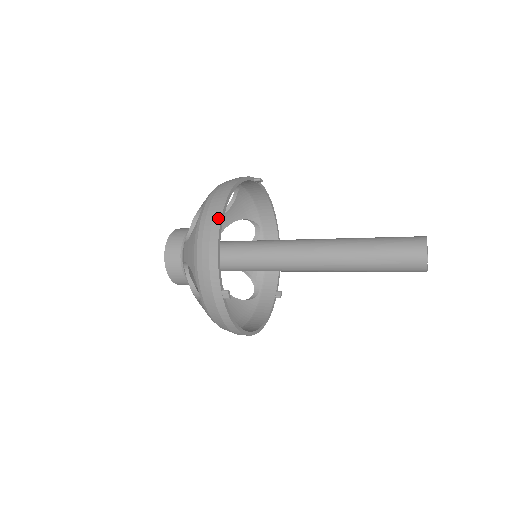
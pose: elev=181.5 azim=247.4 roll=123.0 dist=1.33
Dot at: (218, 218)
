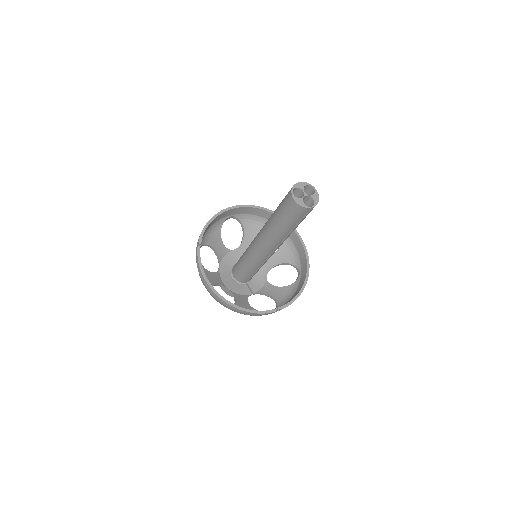
Dot at: (224, 210)
